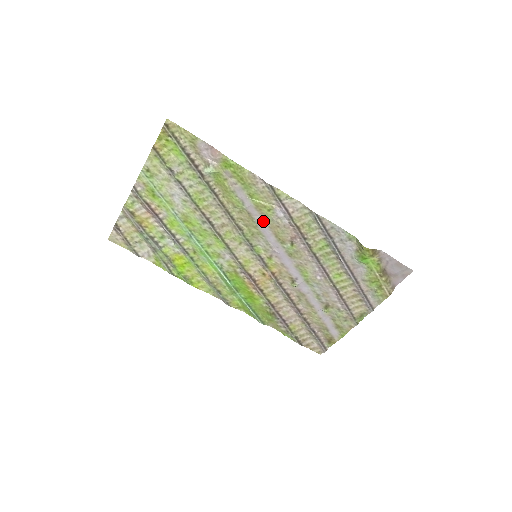
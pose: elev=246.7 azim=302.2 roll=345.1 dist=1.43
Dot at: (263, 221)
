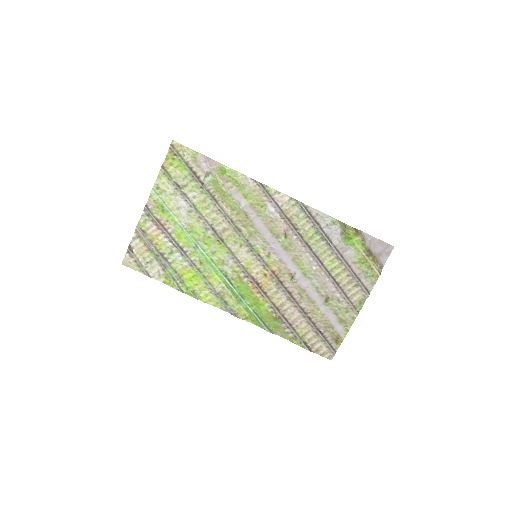
Dot at: (258, 219)
